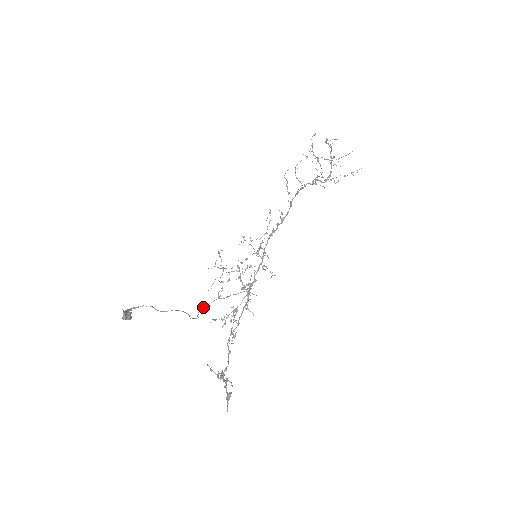
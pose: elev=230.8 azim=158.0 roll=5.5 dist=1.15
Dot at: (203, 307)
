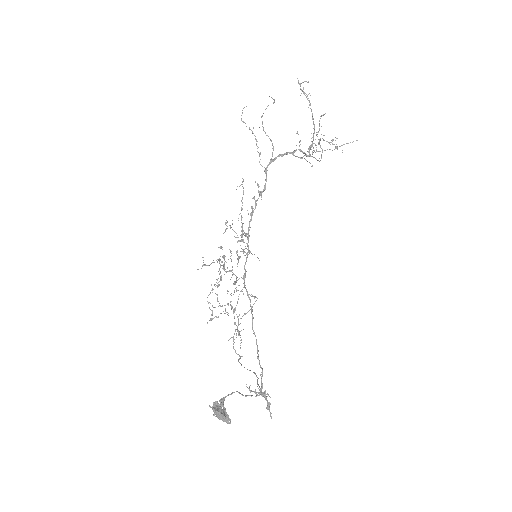
Dot at: occluded
